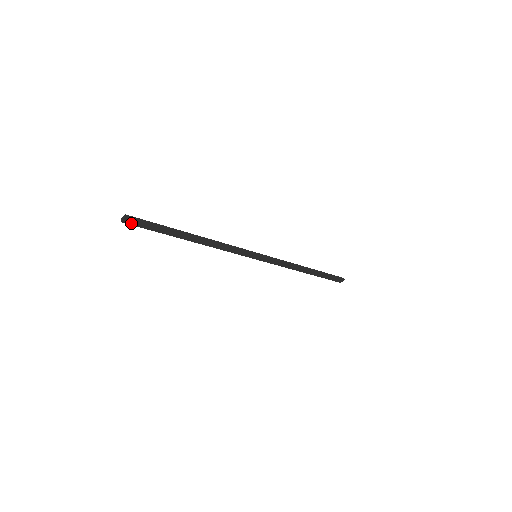
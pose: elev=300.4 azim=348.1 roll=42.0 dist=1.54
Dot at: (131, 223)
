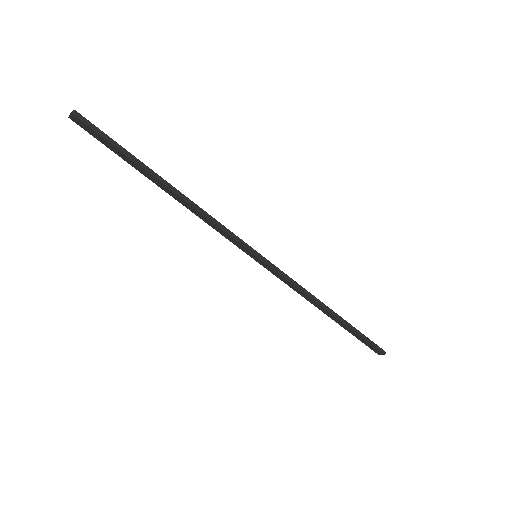
Dot at: (81, 125)
